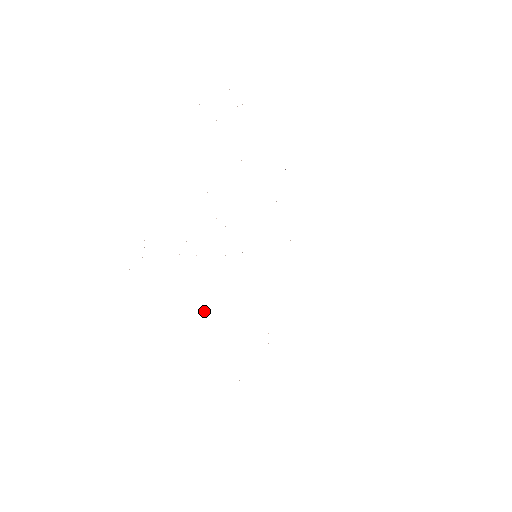
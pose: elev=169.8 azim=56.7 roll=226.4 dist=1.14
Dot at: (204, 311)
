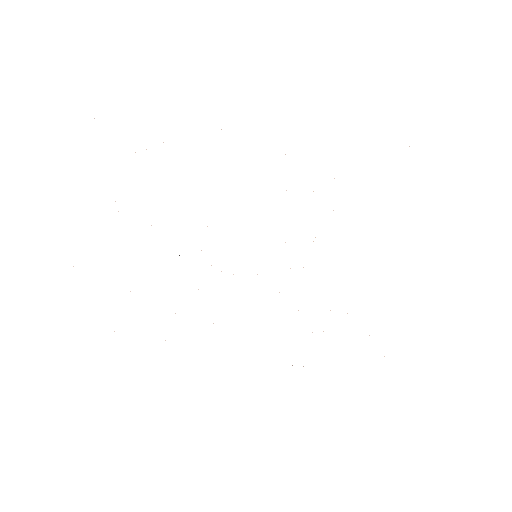
Dot at: occluded
